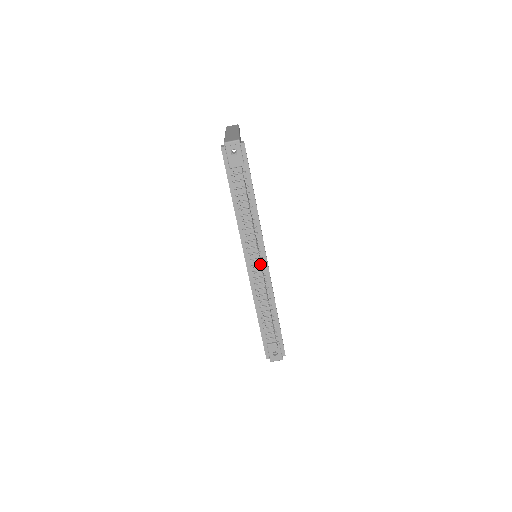
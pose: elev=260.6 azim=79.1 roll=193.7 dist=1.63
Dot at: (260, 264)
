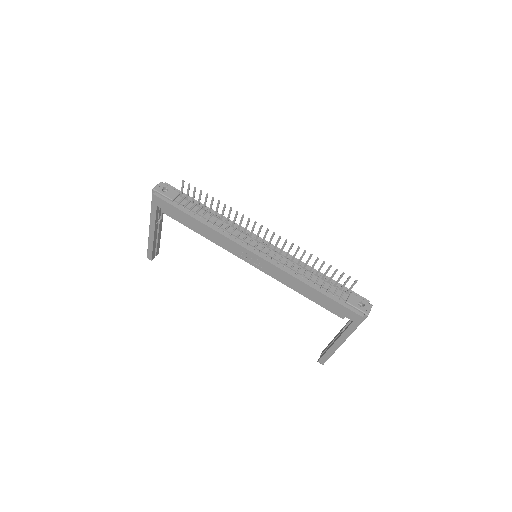
Dot at: (261, 225)
